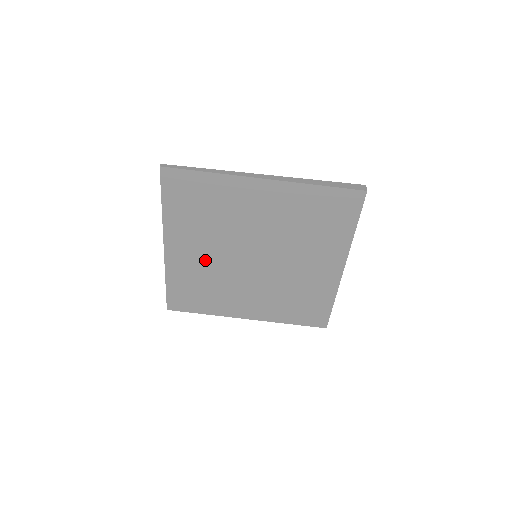
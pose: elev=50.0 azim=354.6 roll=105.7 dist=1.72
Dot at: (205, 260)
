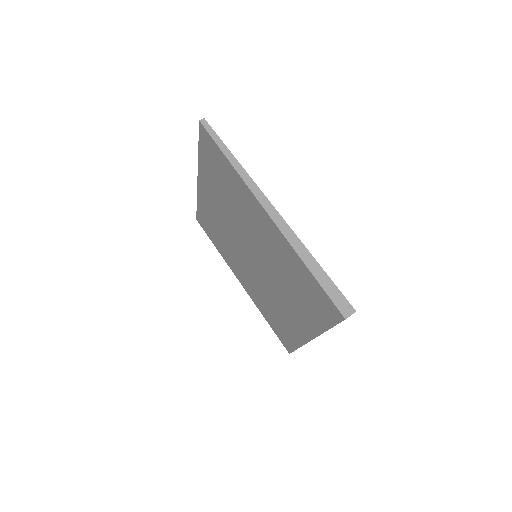
Dot at: (221, 219)
